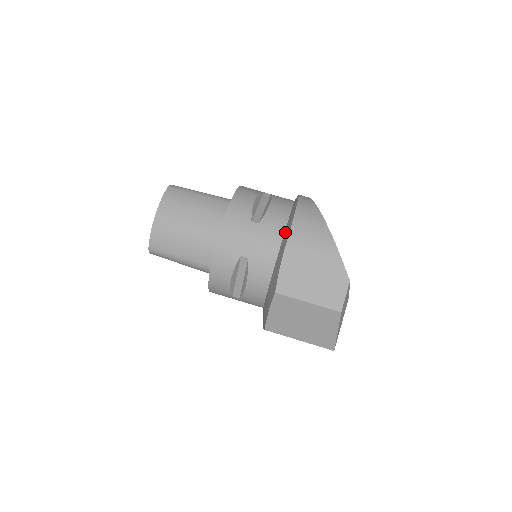
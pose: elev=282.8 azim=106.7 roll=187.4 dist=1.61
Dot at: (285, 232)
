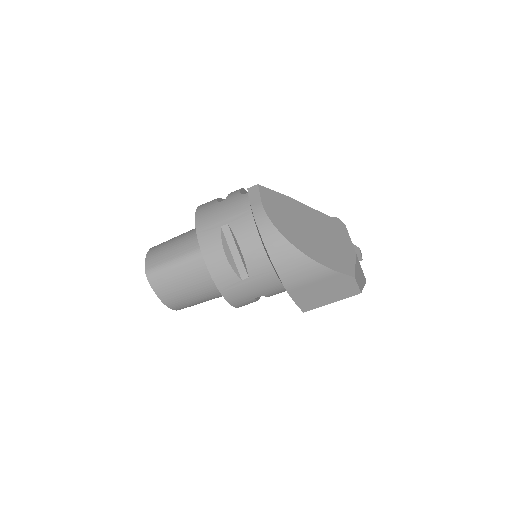
Dot at: (275, 272)
